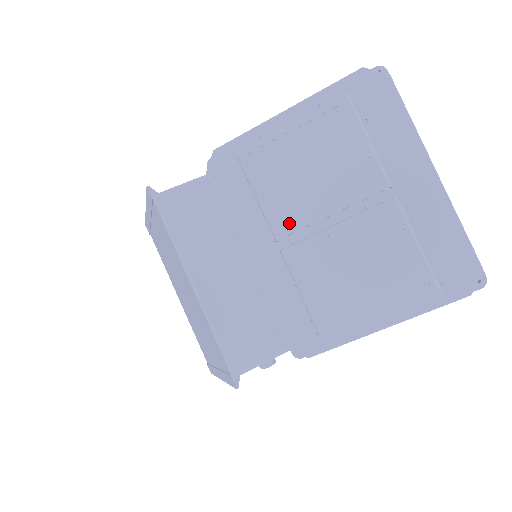
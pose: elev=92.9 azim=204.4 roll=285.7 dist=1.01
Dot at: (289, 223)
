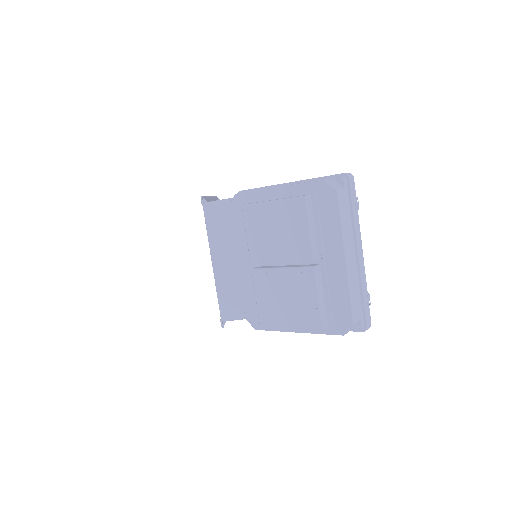
Dot at: (259, 256)
